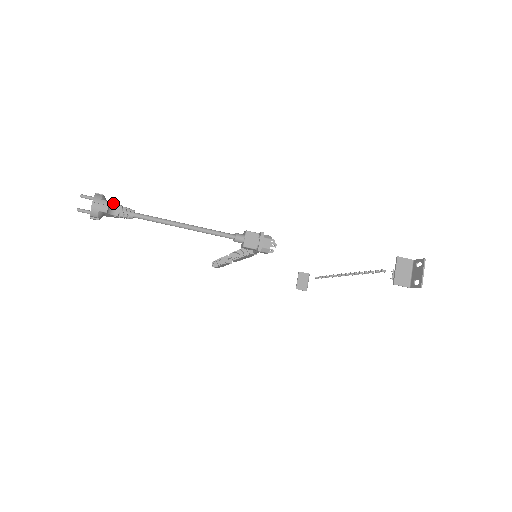
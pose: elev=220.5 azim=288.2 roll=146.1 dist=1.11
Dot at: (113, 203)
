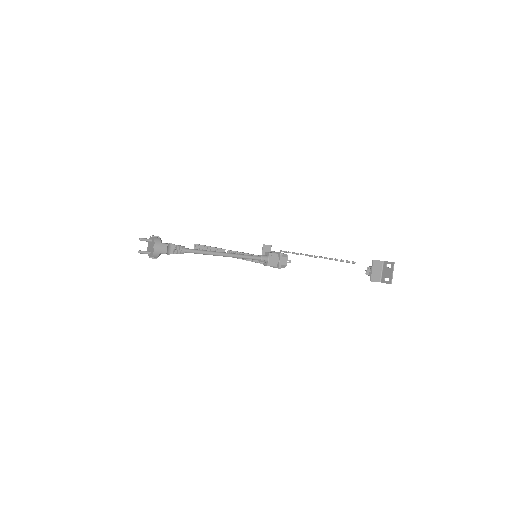
Dot at: (168, 244)
